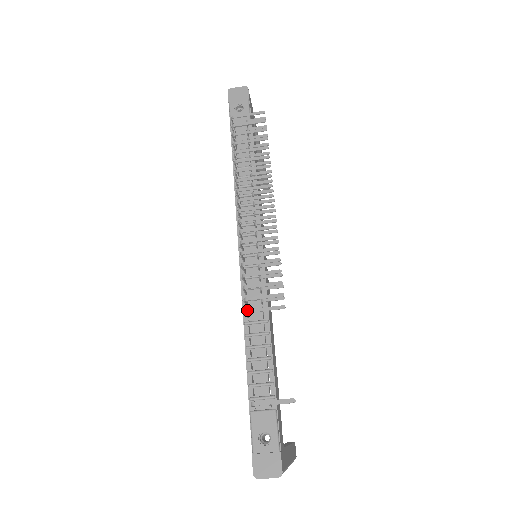
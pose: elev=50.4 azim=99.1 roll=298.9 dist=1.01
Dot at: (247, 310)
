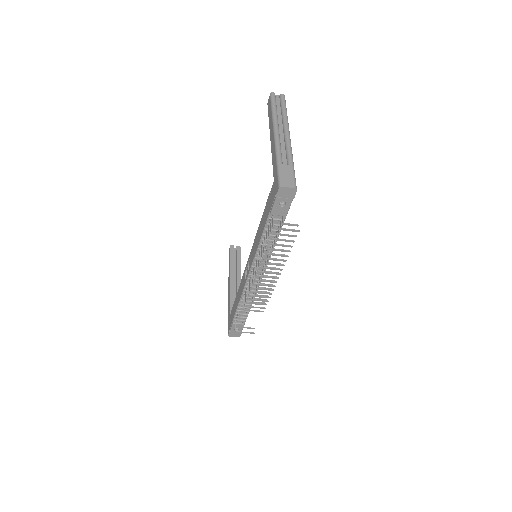
Dot at: (245, 310)
